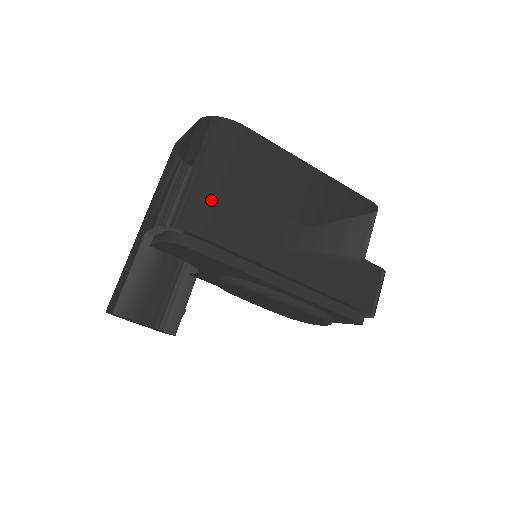
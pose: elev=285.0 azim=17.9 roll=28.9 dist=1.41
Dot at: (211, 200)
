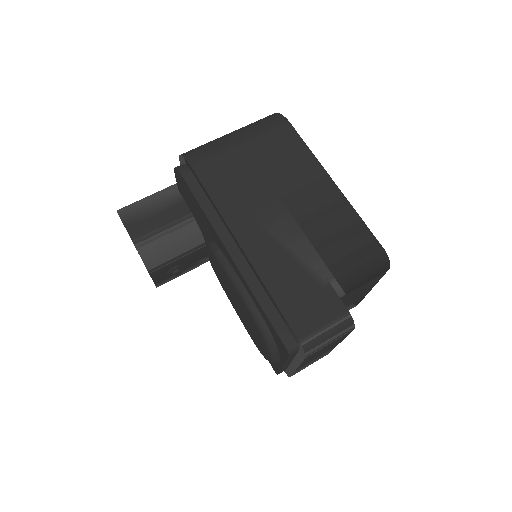
Dot at: (220, 149)
